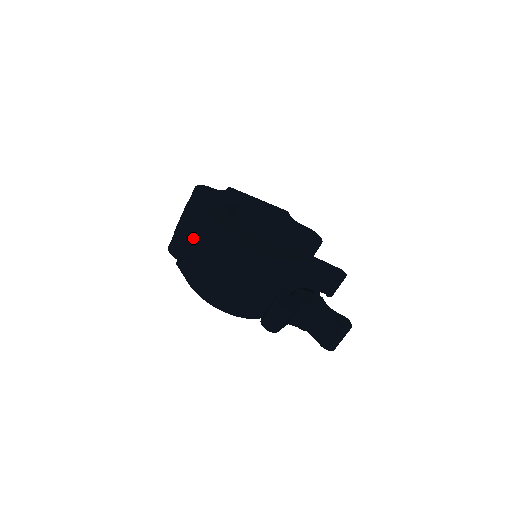
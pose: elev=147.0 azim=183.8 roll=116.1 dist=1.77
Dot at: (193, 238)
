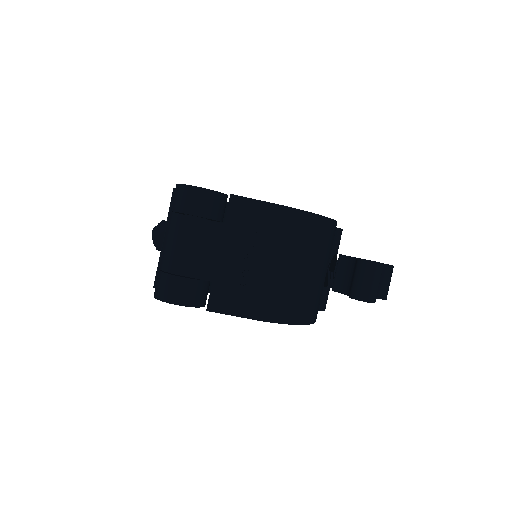
Dot at: (230, 252)
